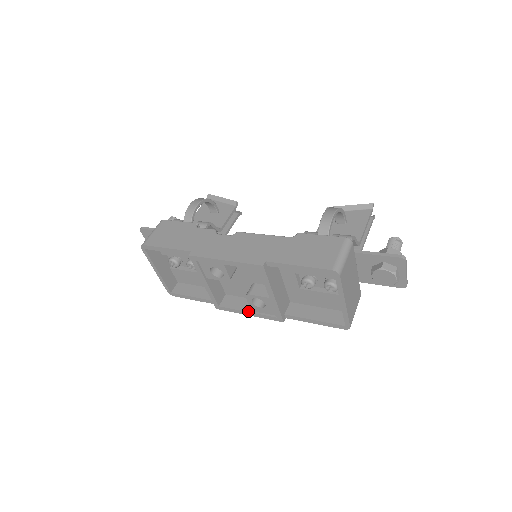
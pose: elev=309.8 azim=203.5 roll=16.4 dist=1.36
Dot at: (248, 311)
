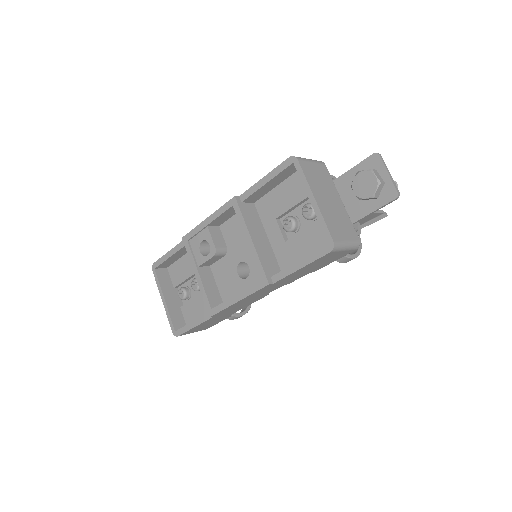
Dot at: occluded
